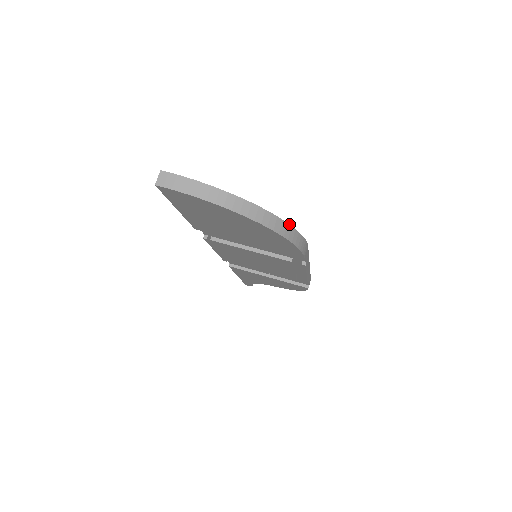
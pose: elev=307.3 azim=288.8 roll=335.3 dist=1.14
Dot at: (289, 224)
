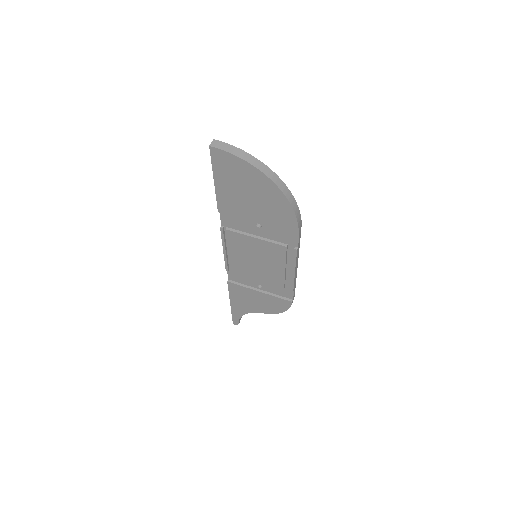
Dot at: (292, 195)
